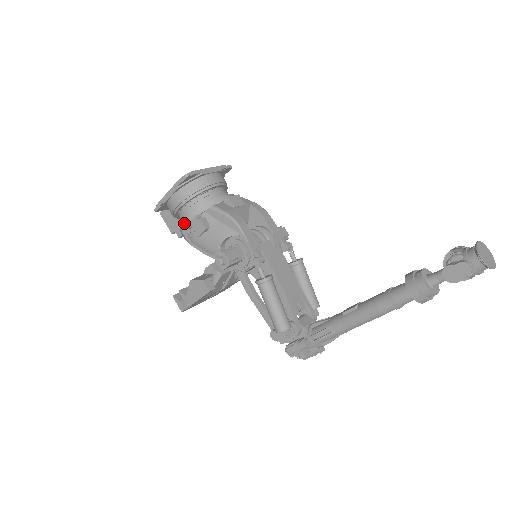
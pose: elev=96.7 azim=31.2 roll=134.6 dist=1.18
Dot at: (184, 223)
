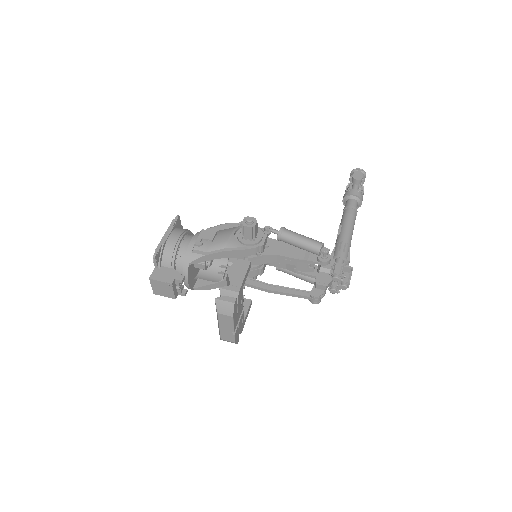
Dot at: (193, 241)
